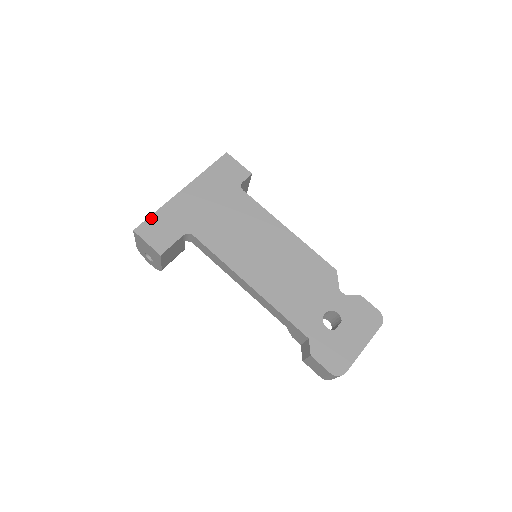
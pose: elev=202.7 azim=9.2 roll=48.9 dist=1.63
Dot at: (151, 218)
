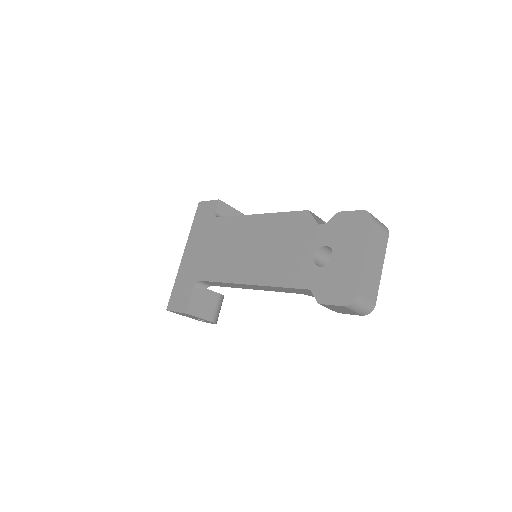
Dot at: (173, 292)
